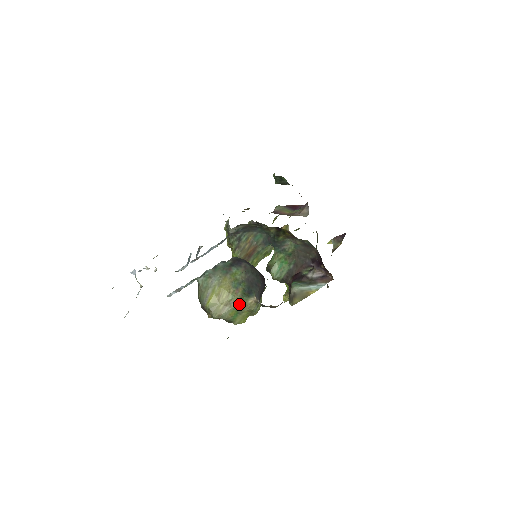
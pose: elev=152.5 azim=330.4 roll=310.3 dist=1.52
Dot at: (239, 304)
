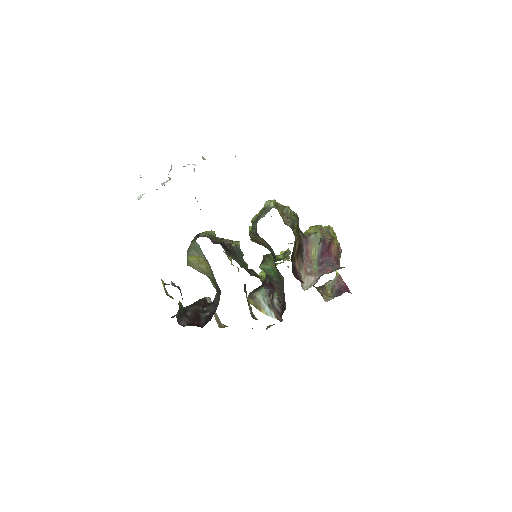
Dot at: (209, 277)
